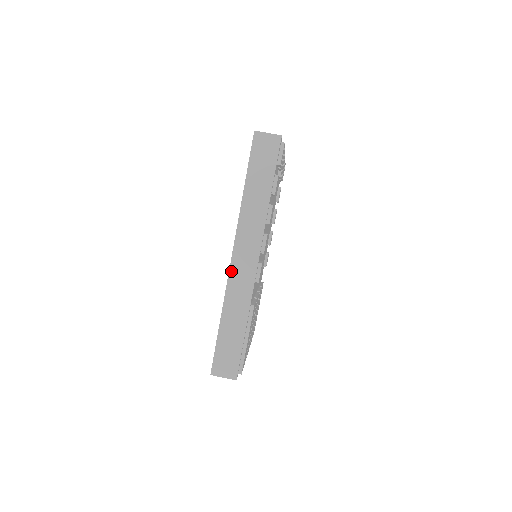
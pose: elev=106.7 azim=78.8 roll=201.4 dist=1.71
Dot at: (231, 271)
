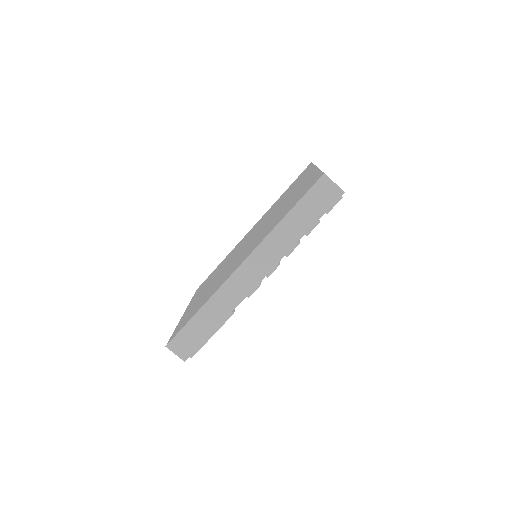
Dot at: (232, 277)
